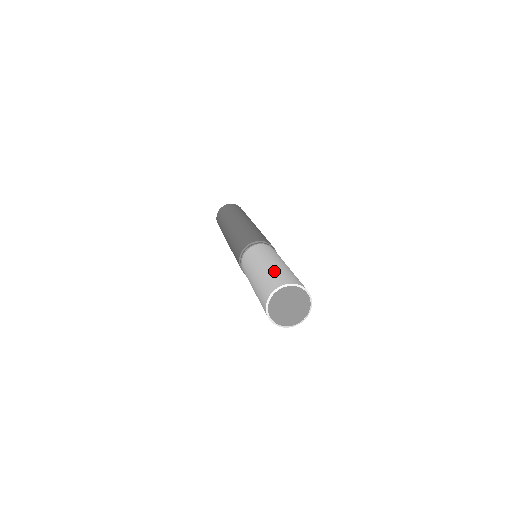
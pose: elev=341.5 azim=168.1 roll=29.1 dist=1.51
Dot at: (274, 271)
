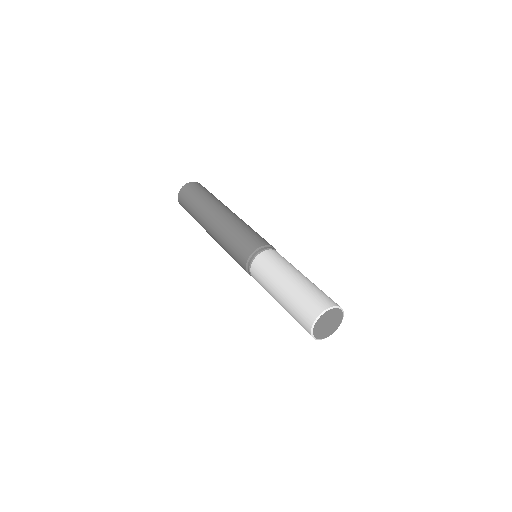
Dot at: (300, 295)
